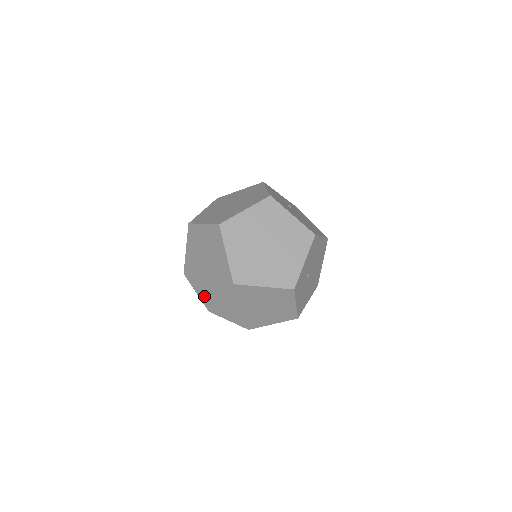
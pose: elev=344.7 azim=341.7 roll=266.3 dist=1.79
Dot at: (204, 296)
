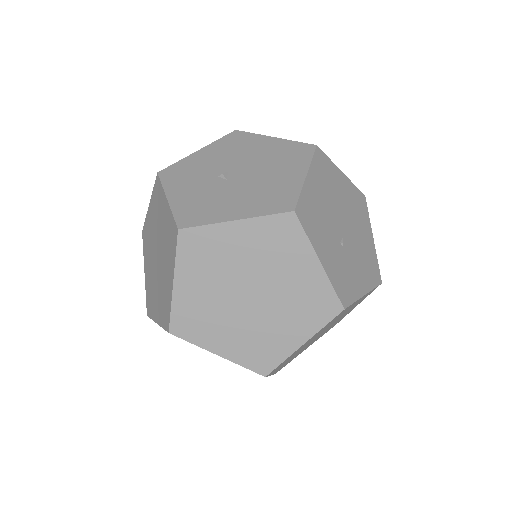
Dot at: occluded
